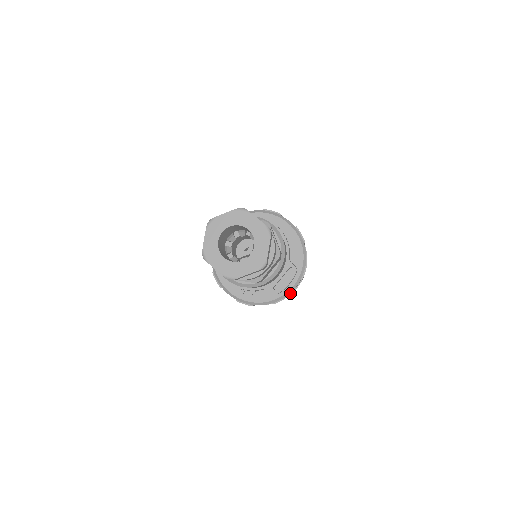
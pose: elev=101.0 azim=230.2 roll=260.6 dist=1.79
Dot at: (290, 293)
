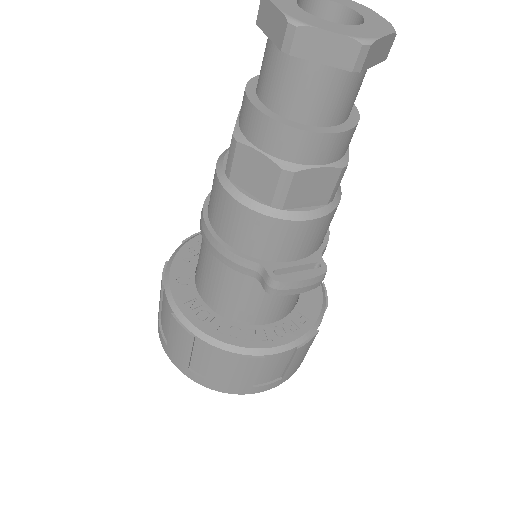
Dot at: (253, 384)
